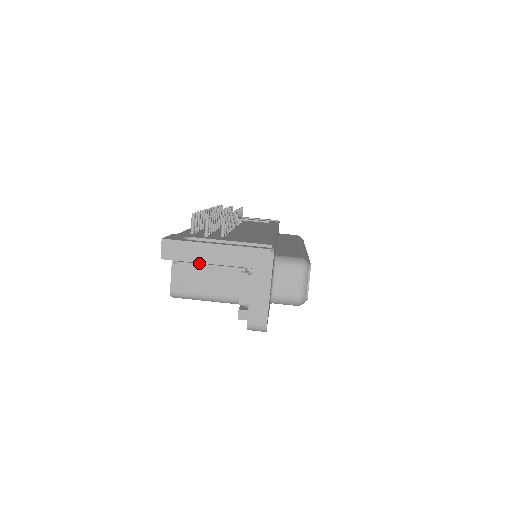
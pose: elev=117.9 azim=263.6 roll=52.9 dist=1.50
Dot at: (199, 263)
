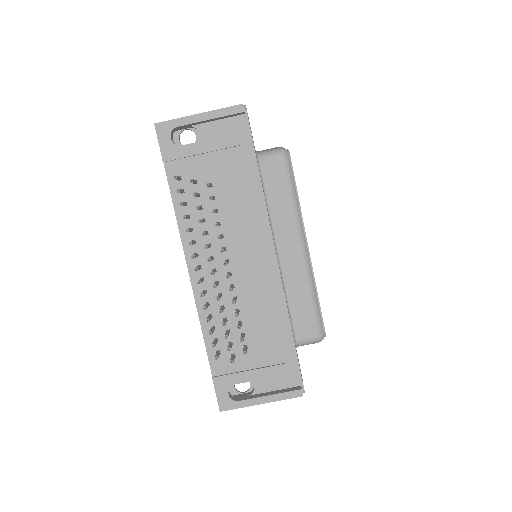
Dot at: occluded
